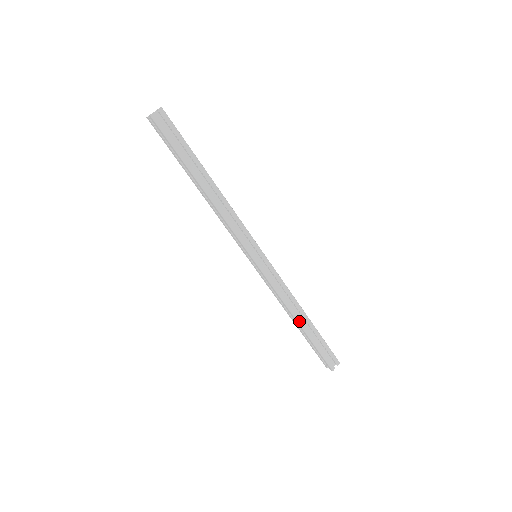
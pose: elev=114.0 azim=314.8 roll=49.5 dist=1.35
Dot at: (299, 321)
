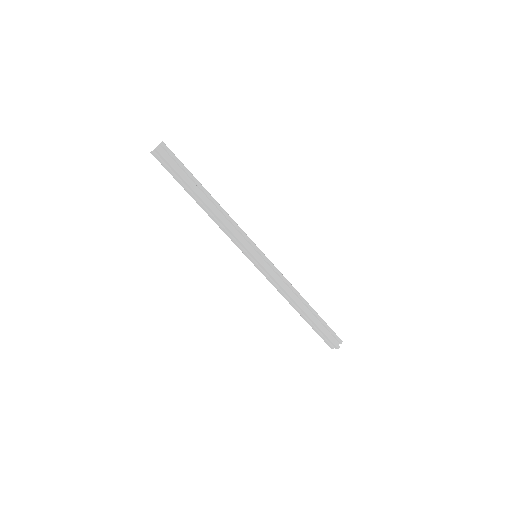
Dot at: (302, 307)
